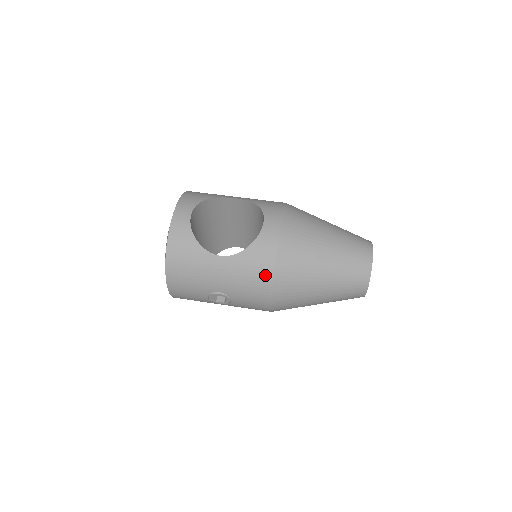
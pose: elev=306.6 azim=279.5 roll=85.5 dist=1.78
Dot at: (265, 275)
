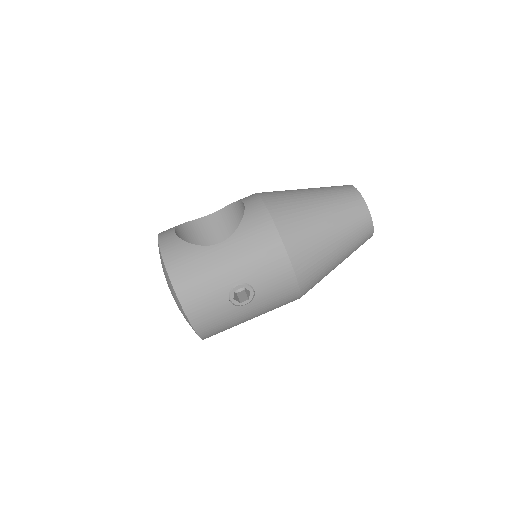
Dot at: (270, 236)
